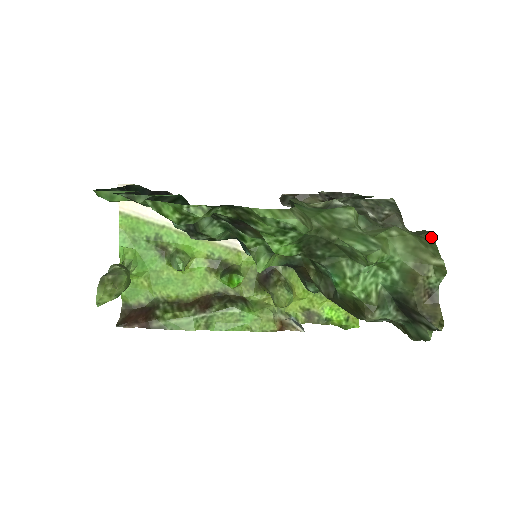
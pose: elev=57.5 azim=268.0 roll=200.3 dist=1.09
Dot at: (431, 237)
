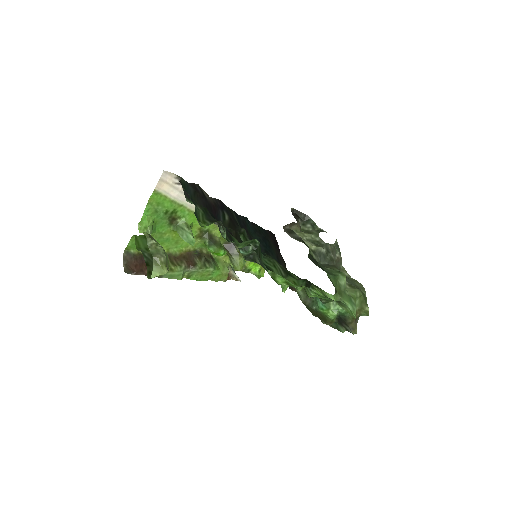
Dot at: (365, 292)
